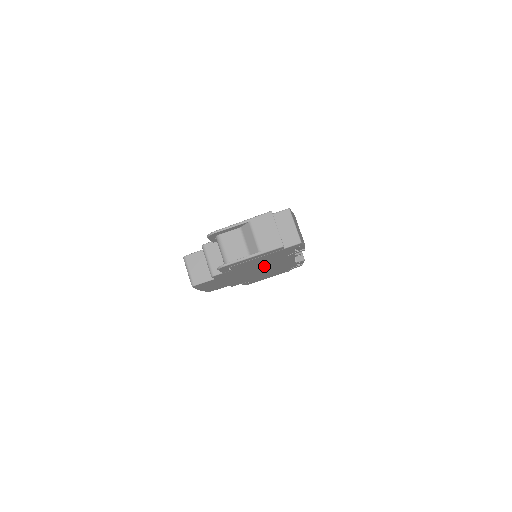
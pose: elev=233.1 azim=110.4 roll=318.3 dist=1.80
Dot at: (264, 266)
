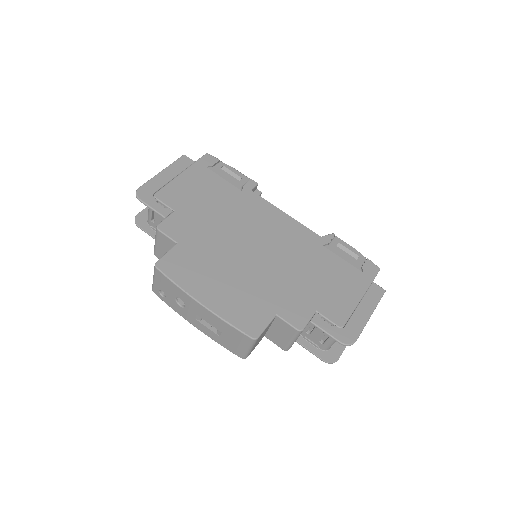
Dot at: (244, 224)
